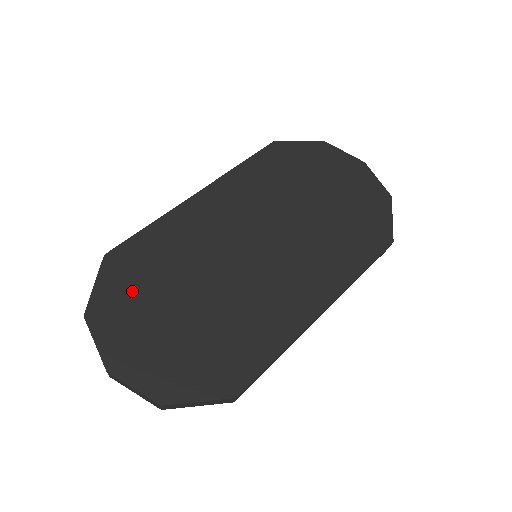
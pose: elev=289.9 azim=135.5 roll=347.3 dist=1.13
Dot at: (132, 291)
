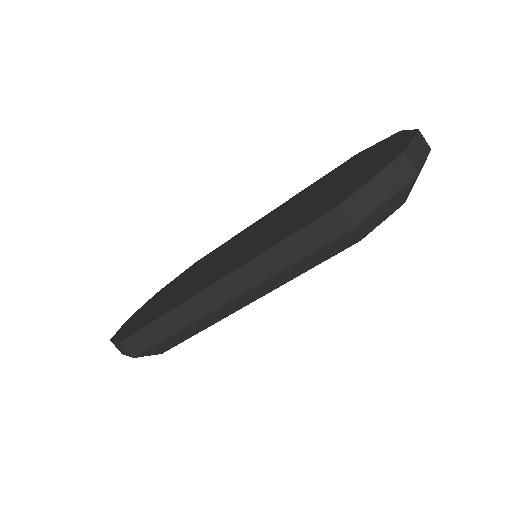
Dot at: (179, 279)
